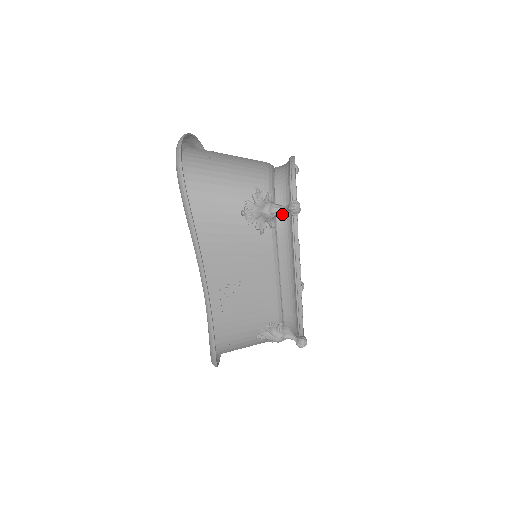
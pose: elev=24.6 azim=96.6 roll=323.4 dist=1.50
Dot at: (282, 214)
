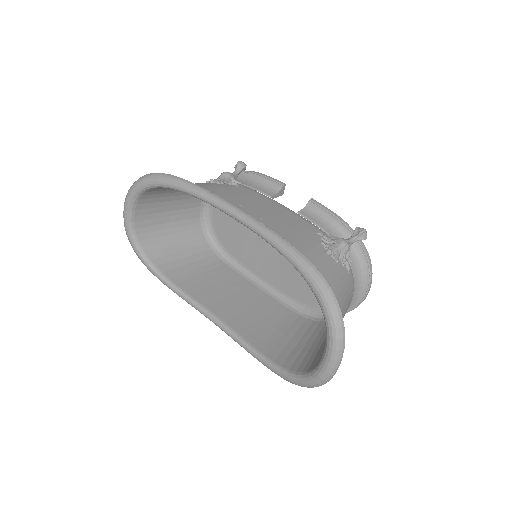
Dot at: occluded
